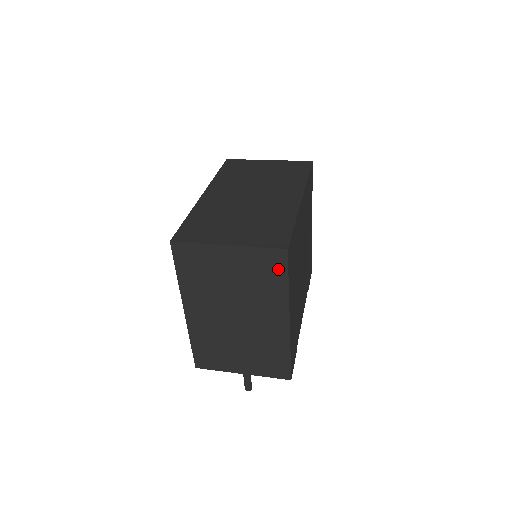
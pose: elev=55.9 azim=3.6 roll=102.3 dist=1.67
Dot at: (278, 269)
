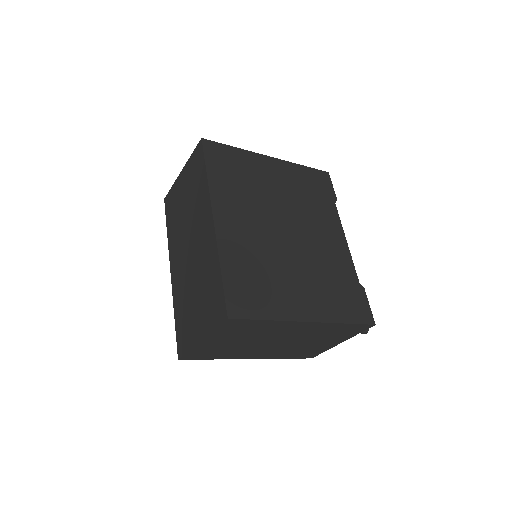
Dot at: (246, 323)
